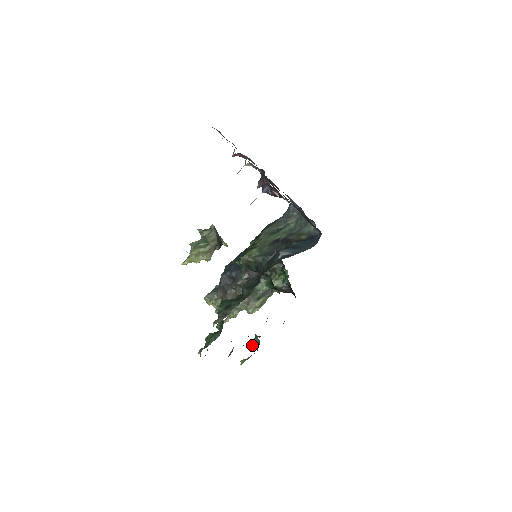
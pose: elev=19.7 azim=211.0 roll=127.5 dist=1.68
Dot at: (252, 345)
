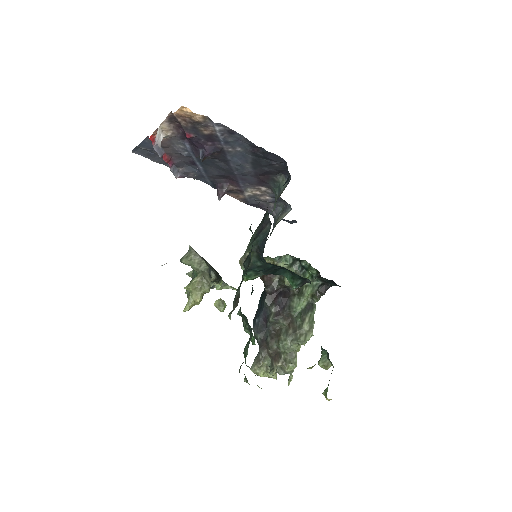
Dot at: (324, 367)
